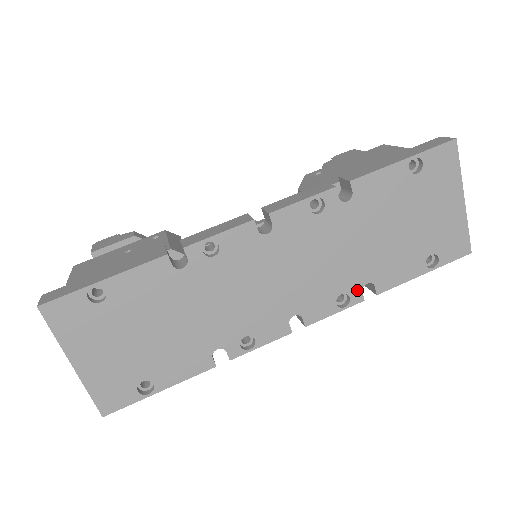
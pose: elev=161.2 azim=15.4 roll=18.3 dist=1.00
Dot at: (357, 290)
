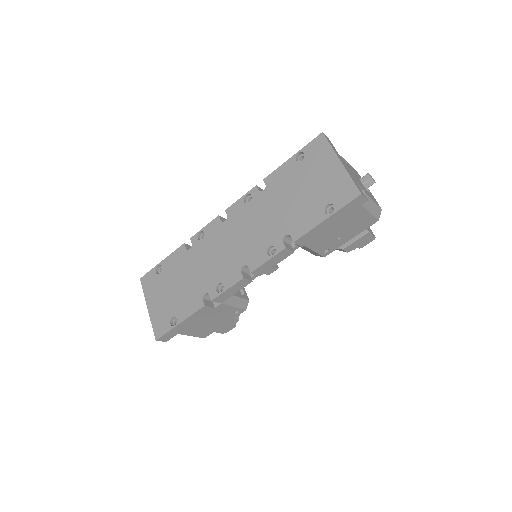
Dot at: (279, 242)
